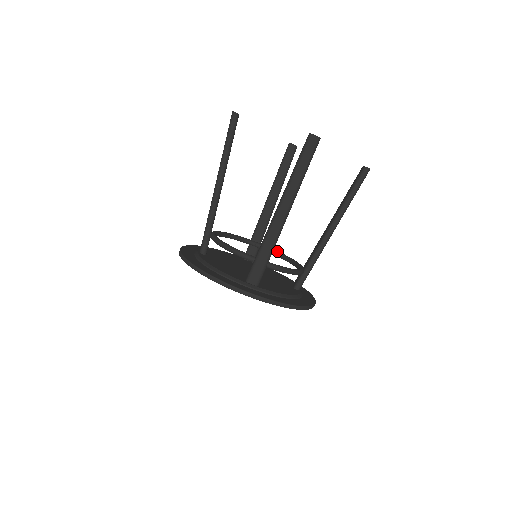
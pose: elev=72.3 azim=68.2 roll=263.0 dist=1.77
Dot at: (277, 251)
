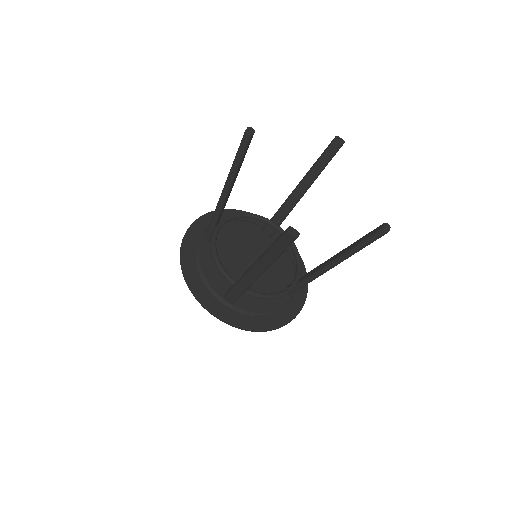
Dot at: occluded
